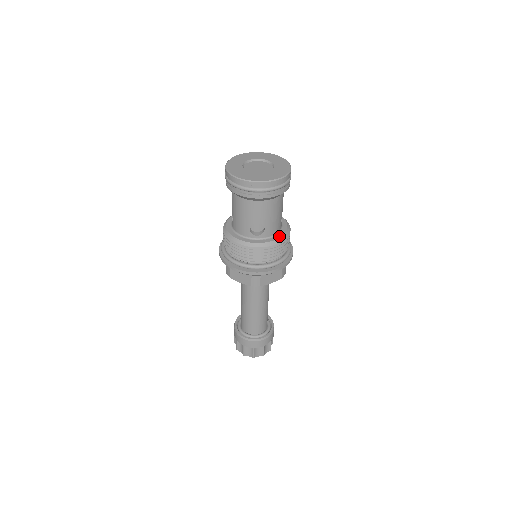
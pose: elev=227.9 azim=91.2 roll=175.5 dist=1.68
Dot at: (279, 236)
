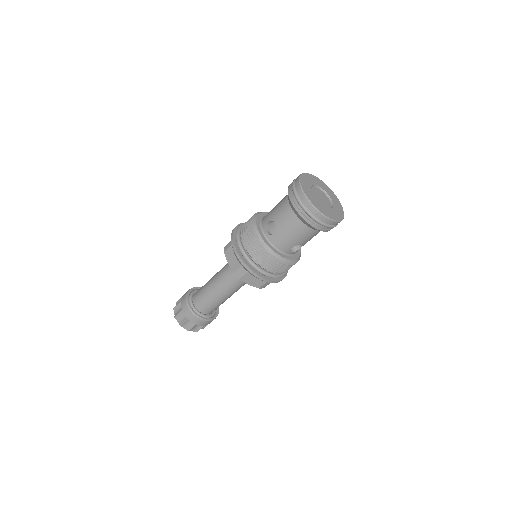
Dot at: (300, 250)
